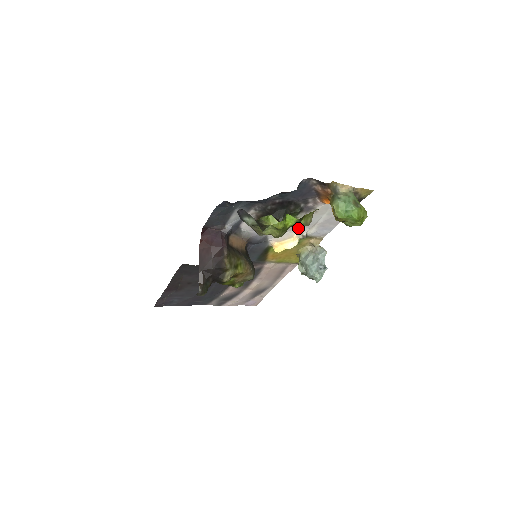
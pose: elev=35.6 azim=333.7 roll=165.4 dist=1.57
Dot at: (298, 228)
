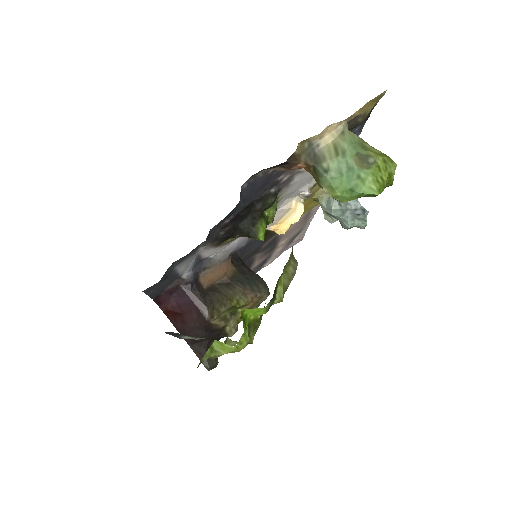
Dot at: (291, 195)
